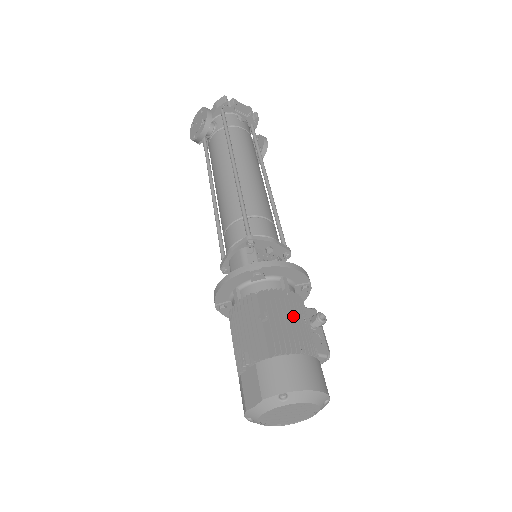
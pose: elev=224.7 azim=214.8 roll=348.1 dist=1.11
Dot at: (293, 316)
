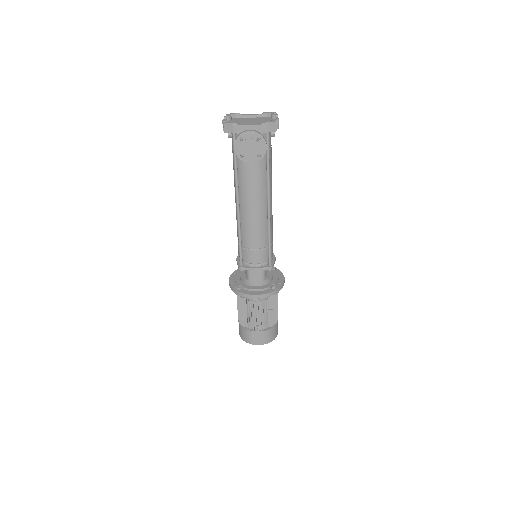
Dot at: occluded
